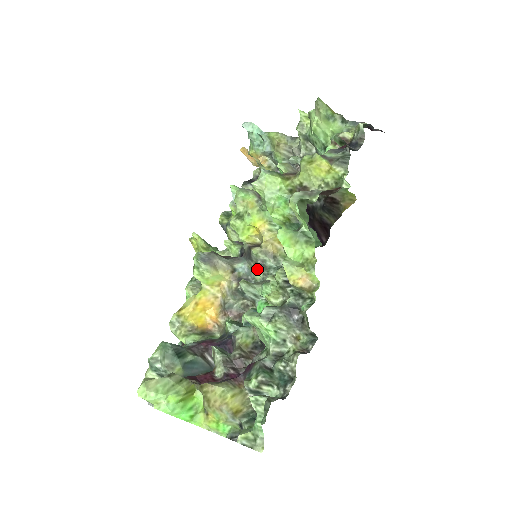
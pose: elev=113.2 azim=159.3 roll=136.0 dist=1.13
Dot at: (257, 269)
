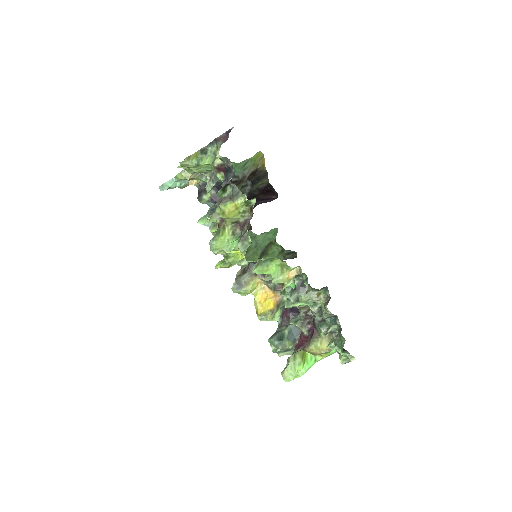
Dot at: occluded
